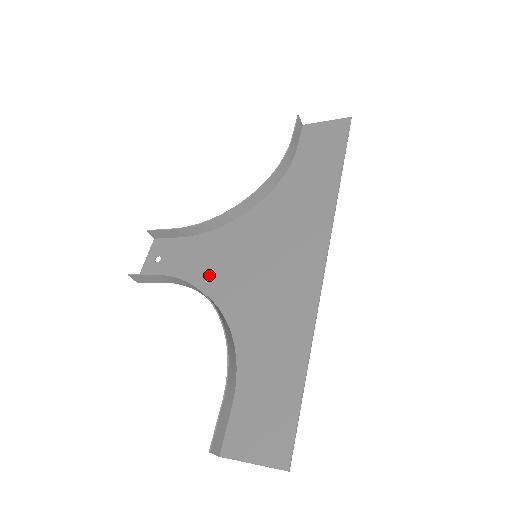
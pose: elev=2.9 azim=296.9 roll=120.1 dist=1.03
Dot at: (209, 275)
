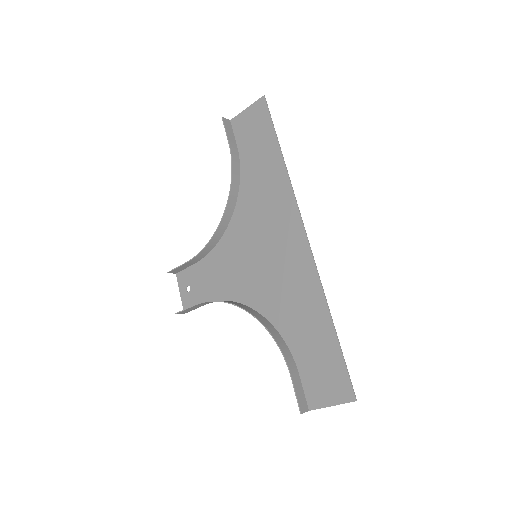
Dot at: (231, 286)
